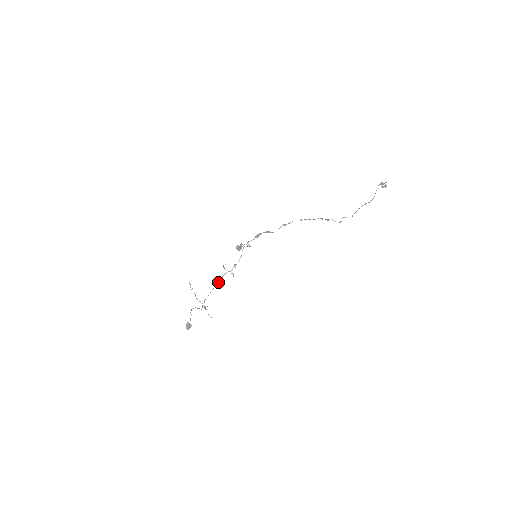
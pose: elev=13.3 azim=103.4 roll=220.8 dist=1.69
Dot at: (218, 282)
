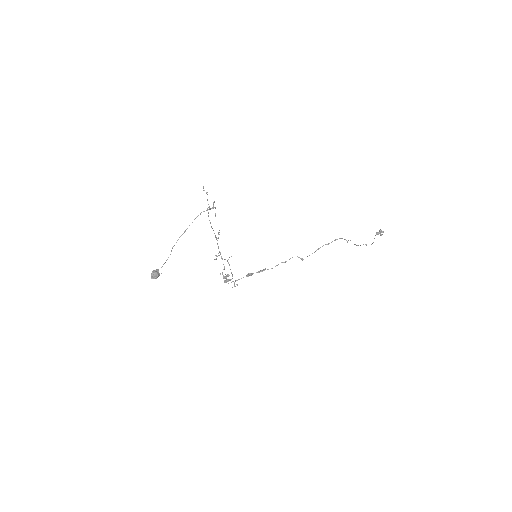
Dot at: occluded
